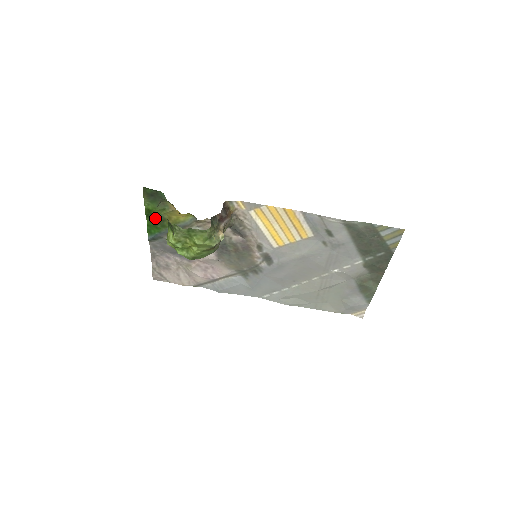
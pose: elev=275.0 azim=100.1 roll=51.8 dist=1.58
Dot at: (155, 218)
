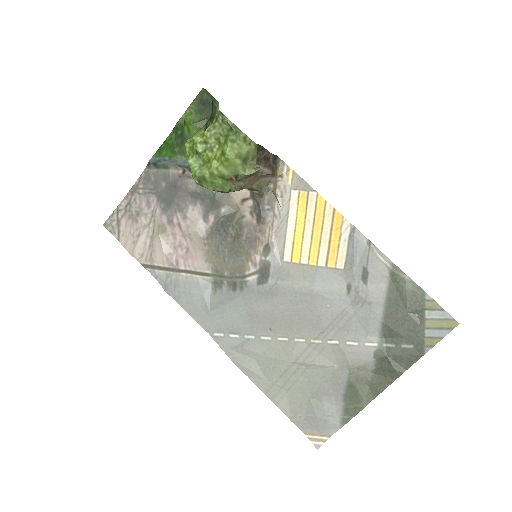
Dot at: (181, 137)
